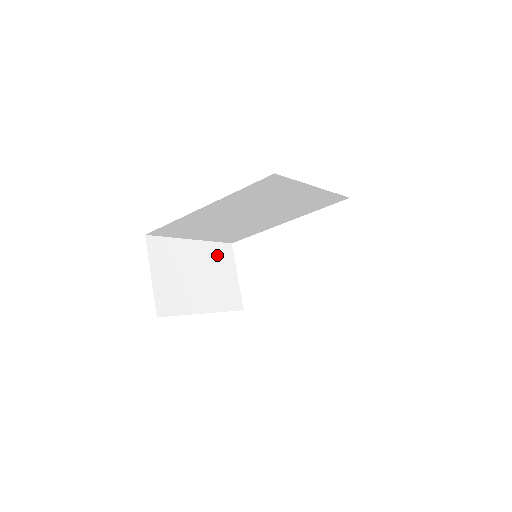
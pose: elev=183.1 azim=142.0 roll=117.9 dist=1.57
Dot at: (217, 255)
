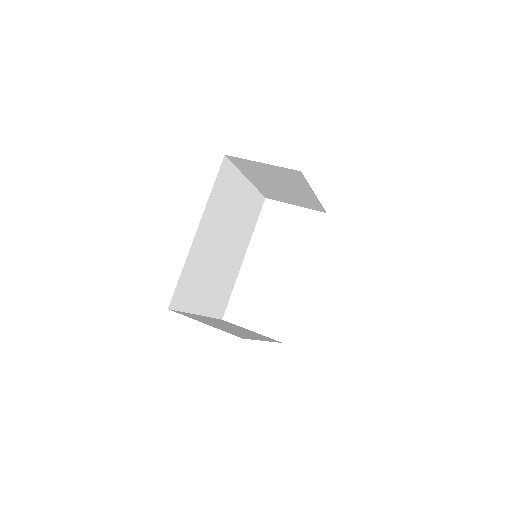
Dot at: (224, 322)
